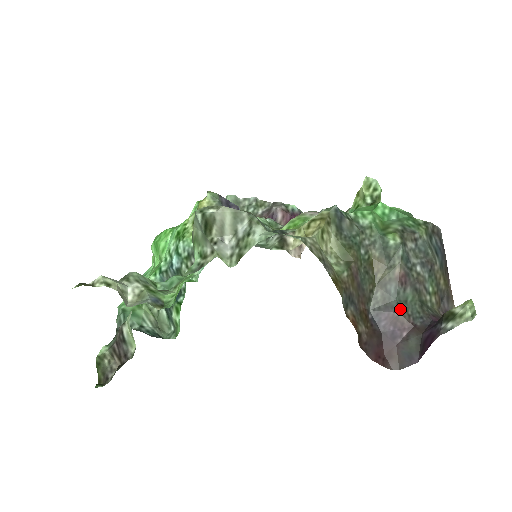
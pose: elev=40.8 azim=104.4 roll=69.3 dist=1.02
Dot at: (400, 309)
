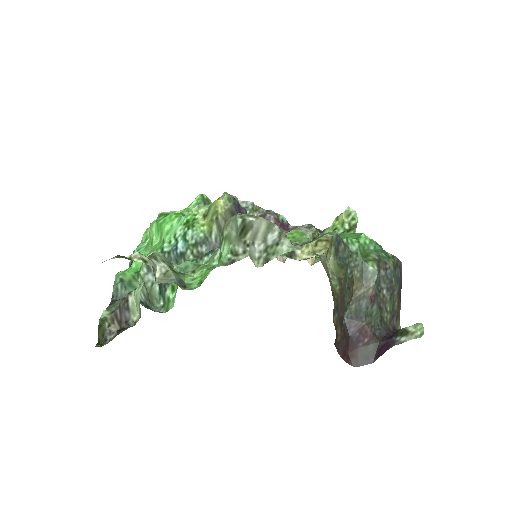
Dot at: (367, 320)
